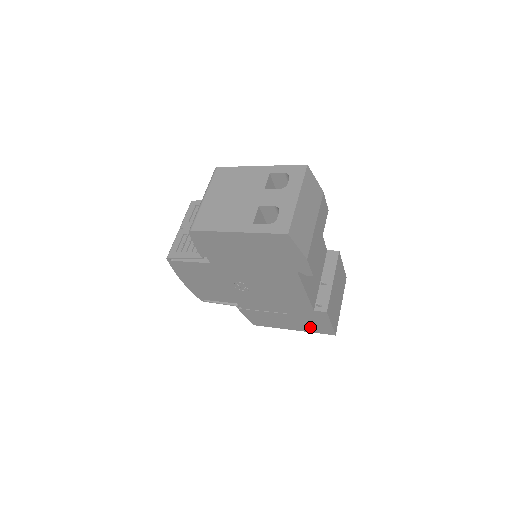
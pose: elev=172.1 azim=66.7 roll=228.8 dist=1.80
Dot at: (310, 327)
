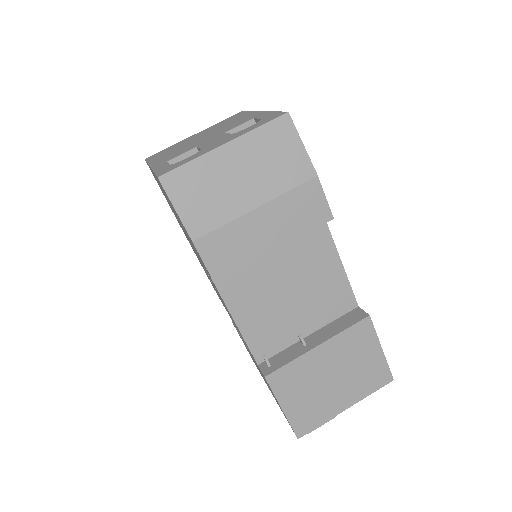
Dot at: occluded
